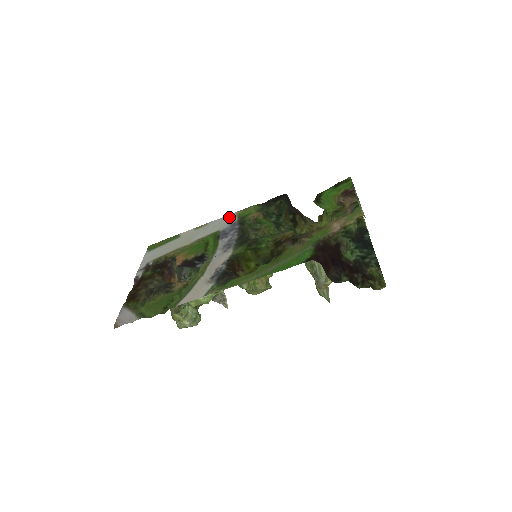
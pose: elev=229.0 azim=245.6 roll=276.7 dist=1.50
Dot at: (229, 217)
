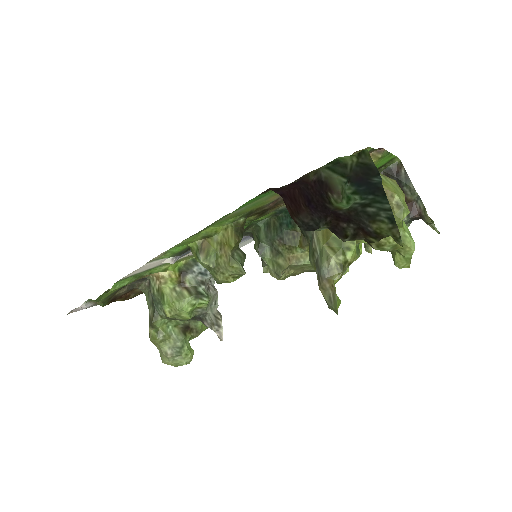
Dot at: occluded
